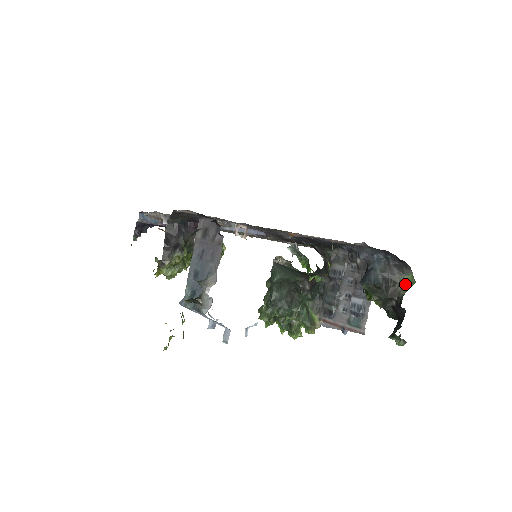
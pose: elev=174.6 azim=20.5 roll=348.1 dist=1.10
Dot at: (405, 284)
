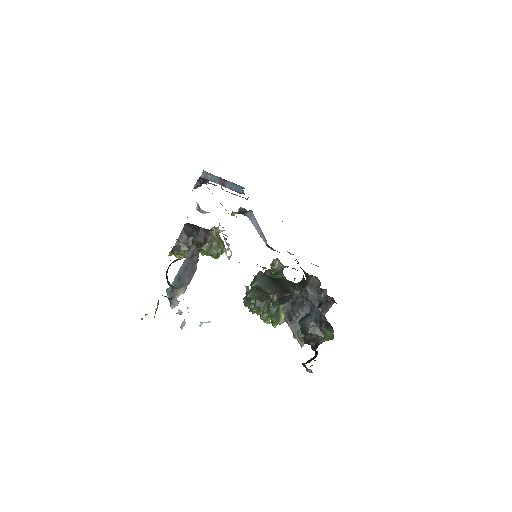
Dot at: (326, 336)
